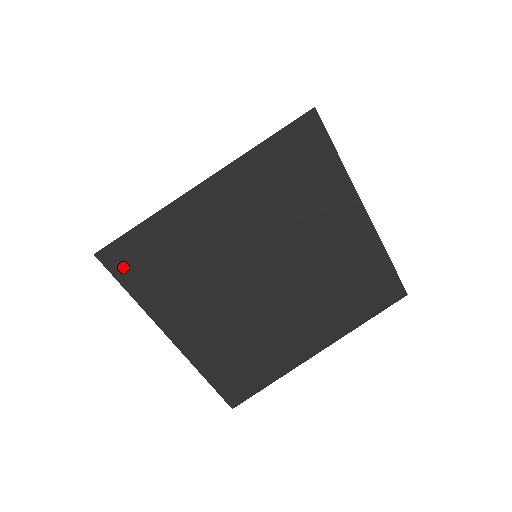
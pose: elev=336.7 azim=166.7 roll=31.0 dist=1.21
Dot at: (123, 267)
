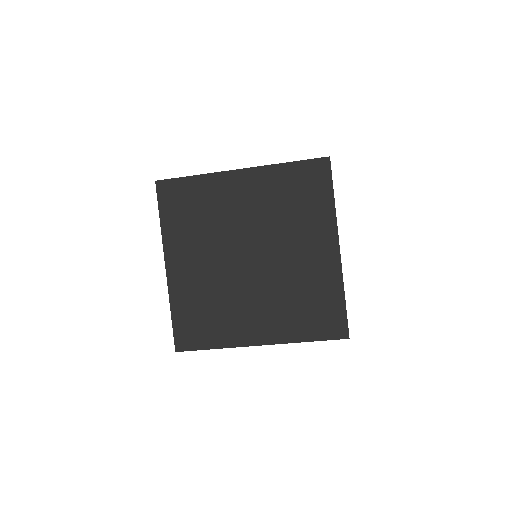
Dot at: (166, 198)
